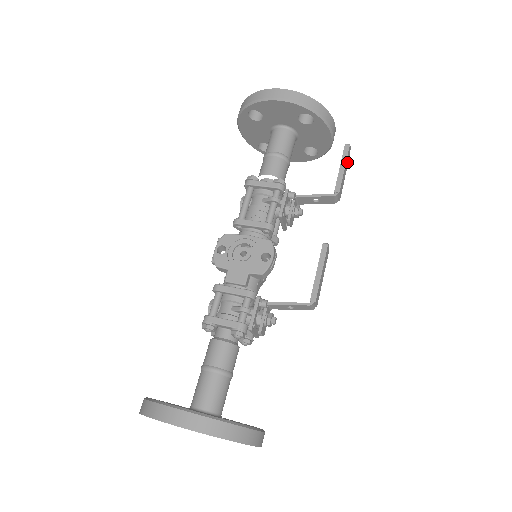
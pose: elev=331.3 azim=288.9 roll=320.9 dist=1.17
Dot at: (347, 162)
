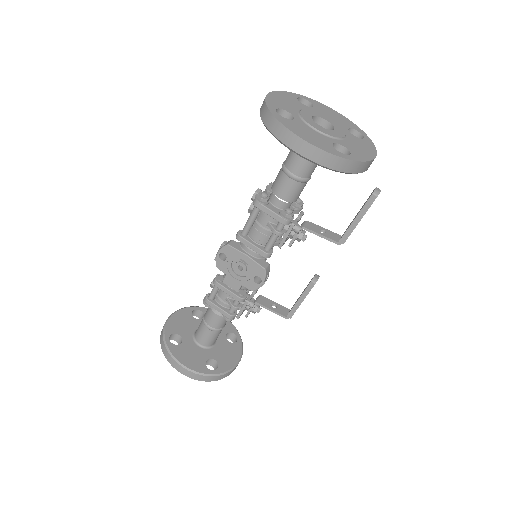
Dot at: occluded
